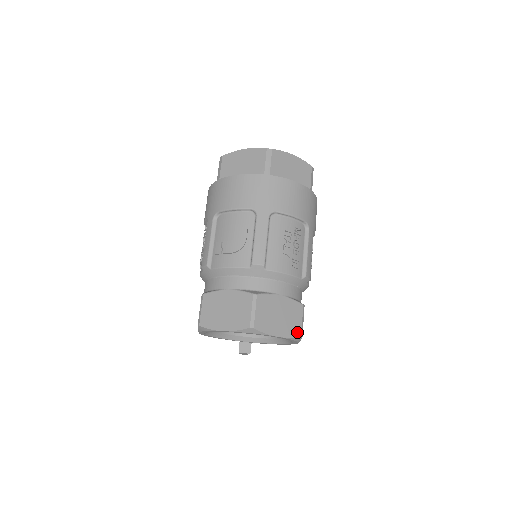
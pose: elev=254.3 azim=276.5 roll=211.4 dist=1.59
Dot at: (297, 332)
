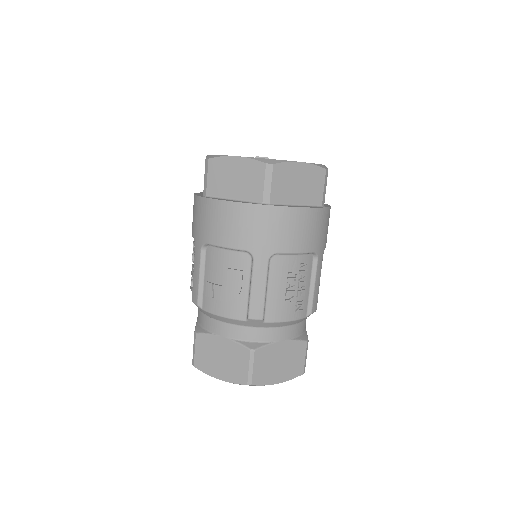
Dot at: (299, 371)
